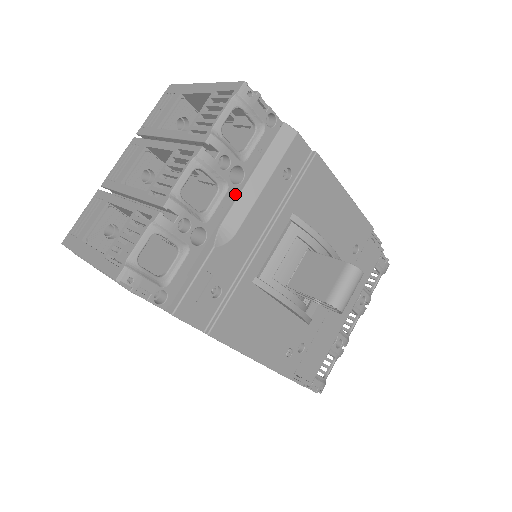
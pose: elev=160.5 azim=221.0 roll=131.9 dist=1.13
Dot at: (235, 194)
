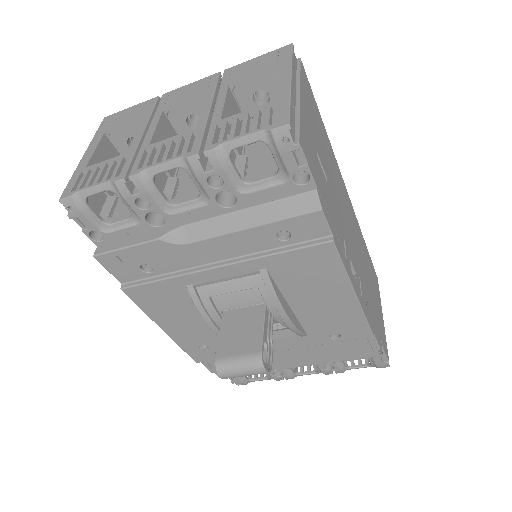
Dot at: (215, 212)
